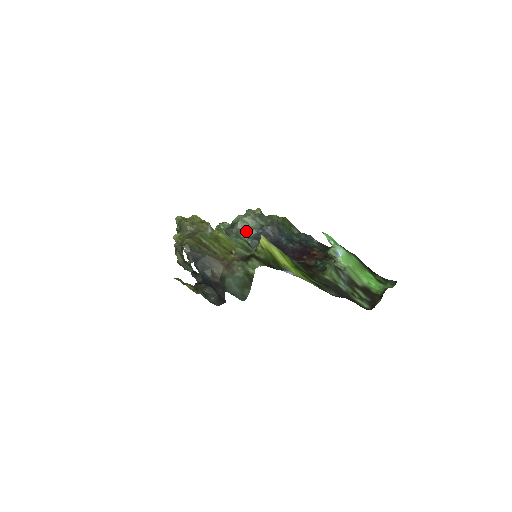
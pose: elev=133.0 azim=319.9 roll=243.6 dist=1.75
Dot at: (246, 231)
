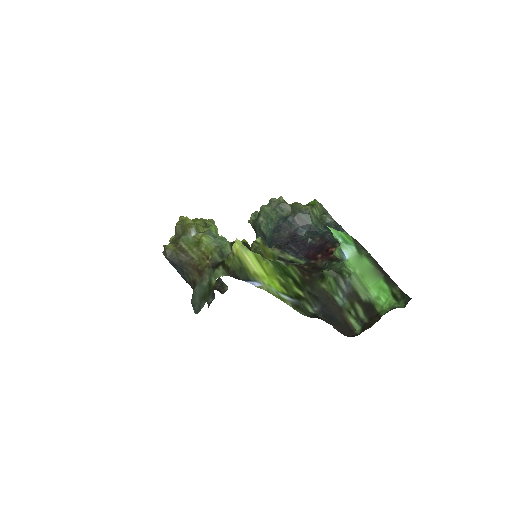
Dot at: (268, 223)
